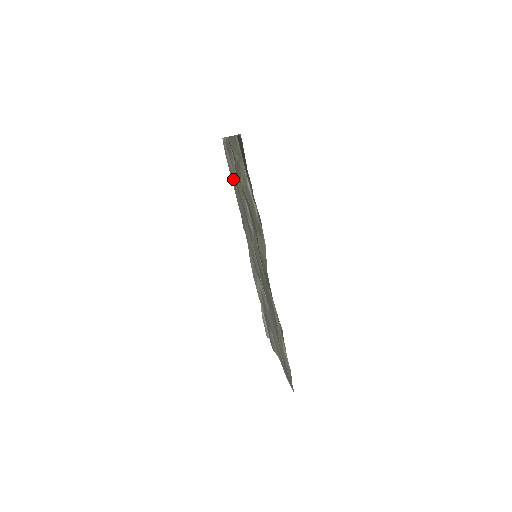
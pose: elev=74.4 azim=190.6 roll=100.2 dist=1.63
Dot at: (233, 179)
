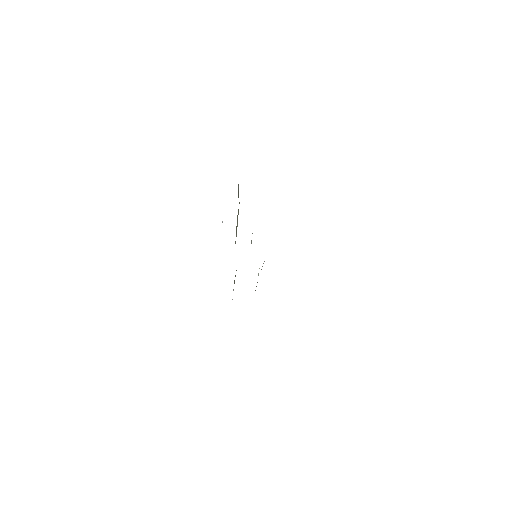
Dot at: occluded
